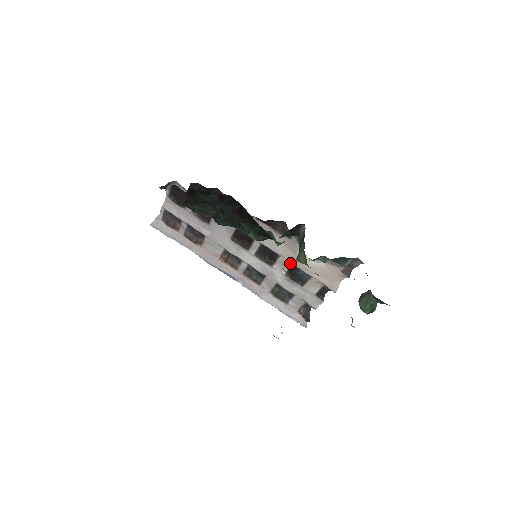
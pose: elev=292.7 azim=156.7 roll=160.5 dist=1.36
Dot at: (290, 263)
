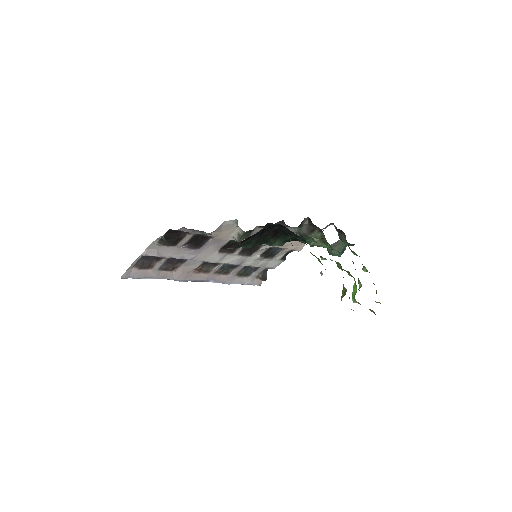
Dot at: (270, 247)
